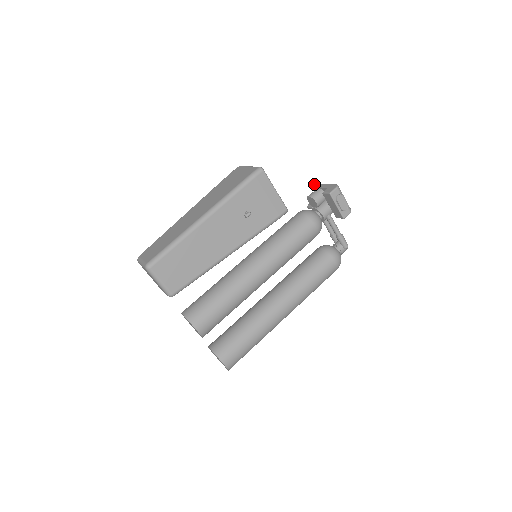
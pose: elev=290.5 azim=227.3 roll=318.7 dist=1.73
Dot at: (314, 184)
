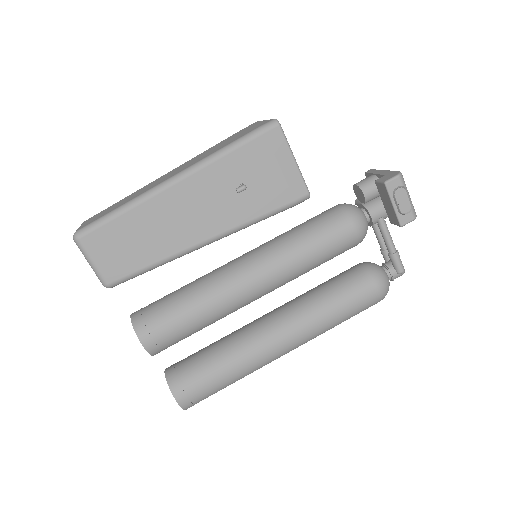
Dot at: occluded
